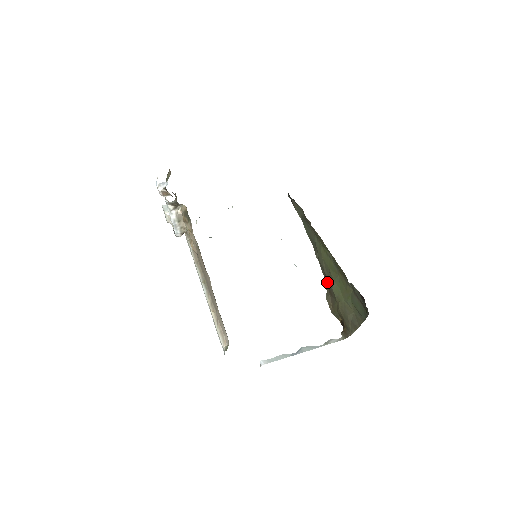
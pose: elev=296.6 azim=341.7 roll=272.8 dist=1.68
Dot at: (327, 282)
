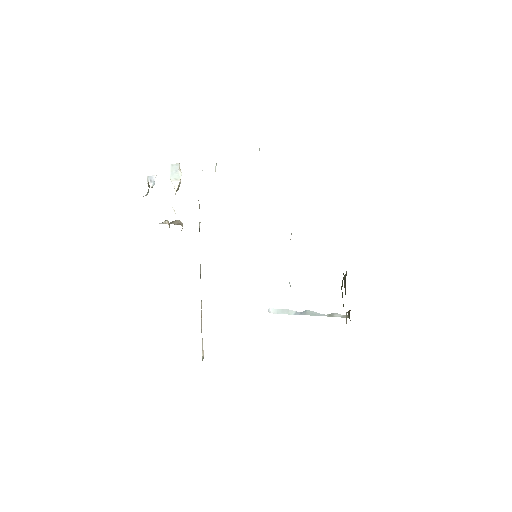
Dot at: occluded
